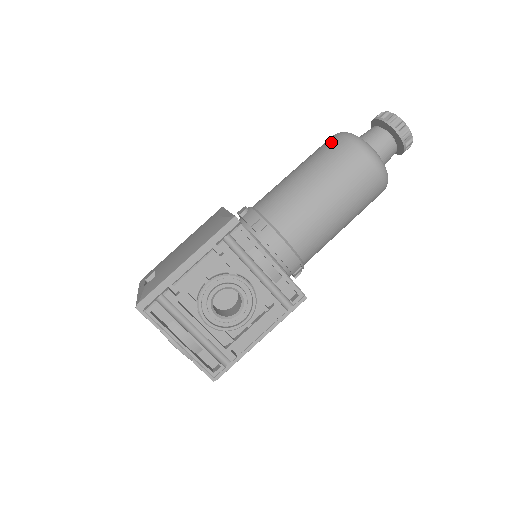
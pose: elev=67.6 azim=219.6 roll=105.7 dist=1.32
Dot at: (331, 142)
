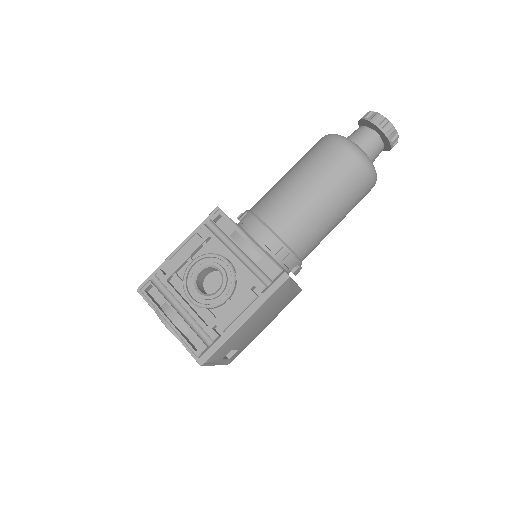
Dot at: occluded
